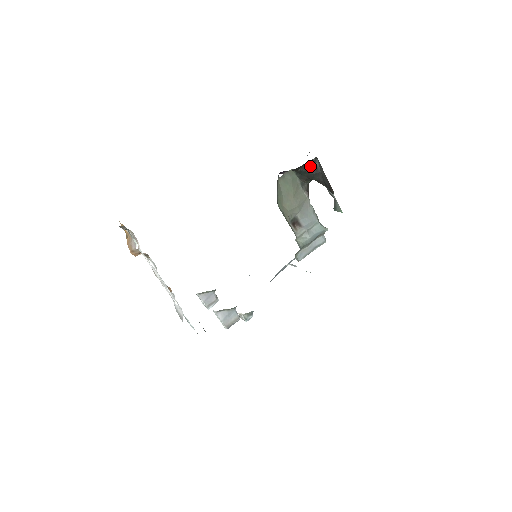
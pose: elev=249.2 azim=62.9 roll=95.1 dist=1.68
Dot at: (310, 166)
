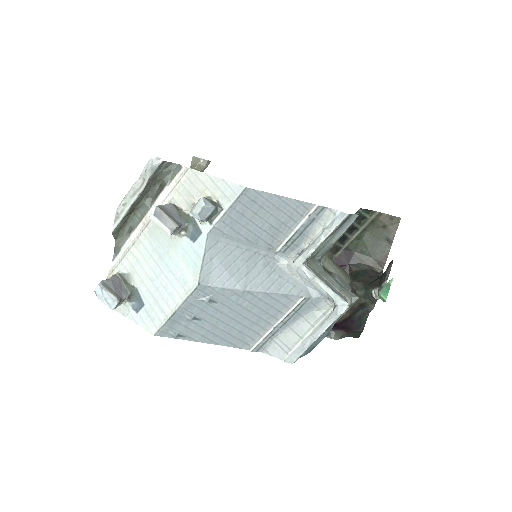
Dot at: (371, 273)
